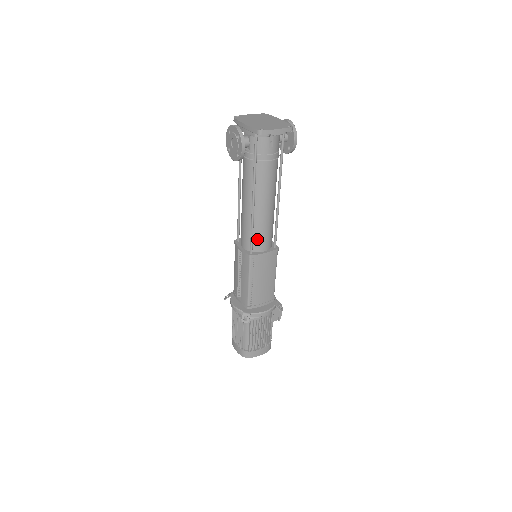
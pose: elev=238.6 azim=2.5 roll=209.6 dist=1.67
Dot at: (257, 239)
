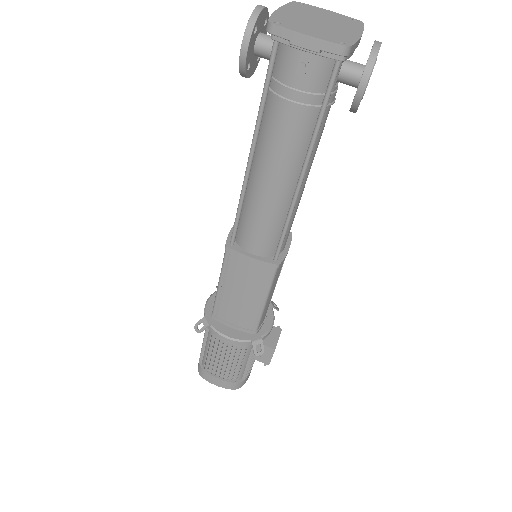
Dot at: (246, 228)
